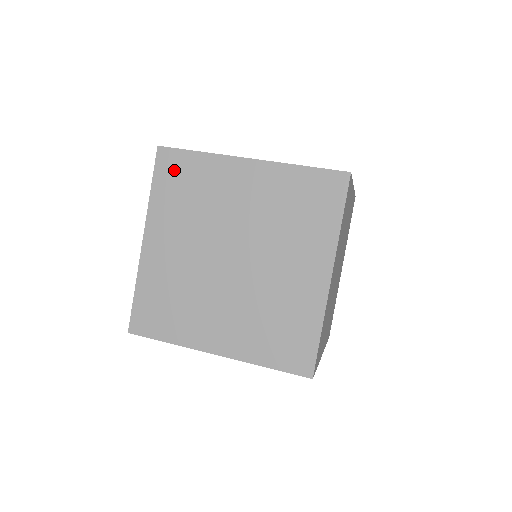
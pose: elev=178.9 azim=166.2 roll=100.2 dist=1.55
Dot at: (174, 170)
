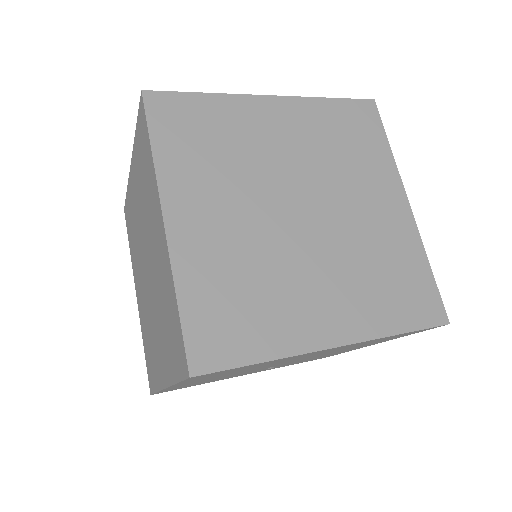
Dot at: (128, 220)
